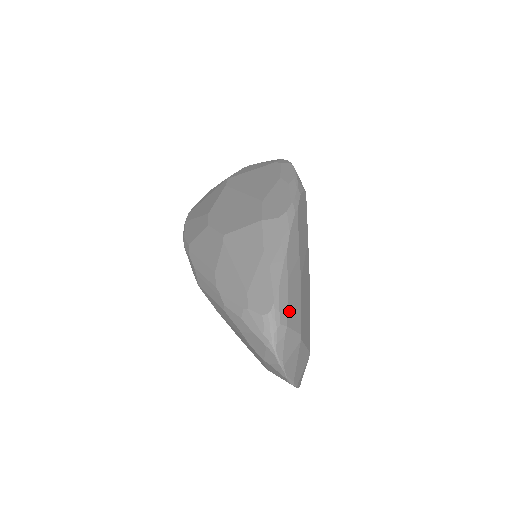
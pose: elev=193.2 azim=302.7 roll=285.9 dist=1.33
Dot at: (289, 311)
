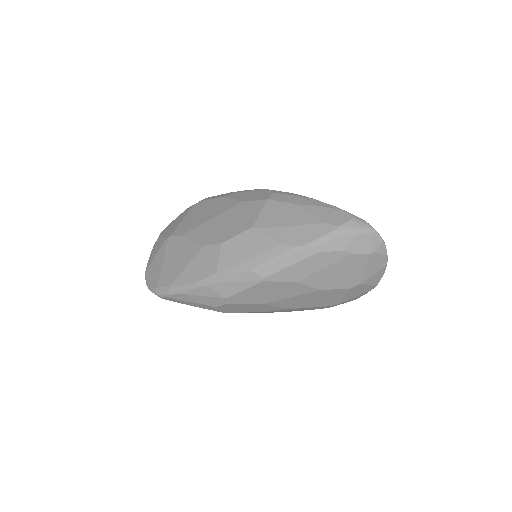
Dot at: occluded
